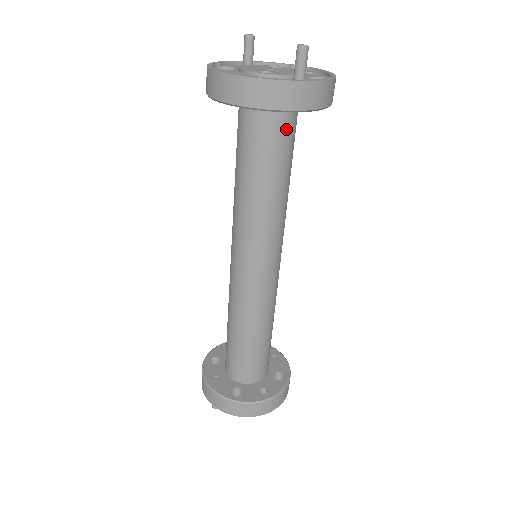
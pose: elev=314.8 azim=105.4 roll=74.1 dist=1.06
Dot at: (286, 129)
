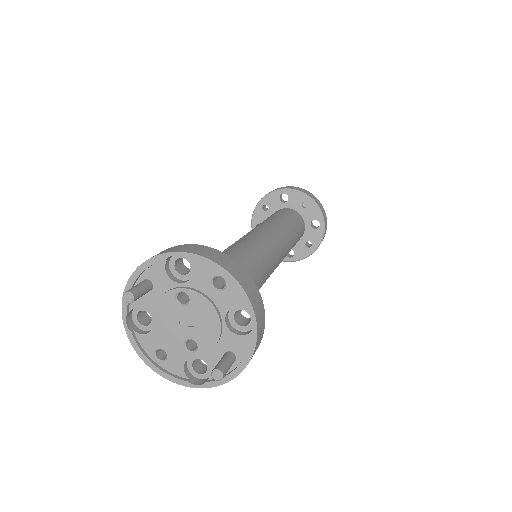
Dot at: (297, 217)
